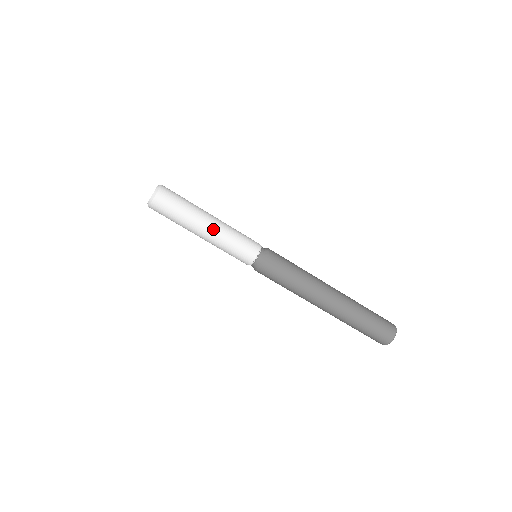
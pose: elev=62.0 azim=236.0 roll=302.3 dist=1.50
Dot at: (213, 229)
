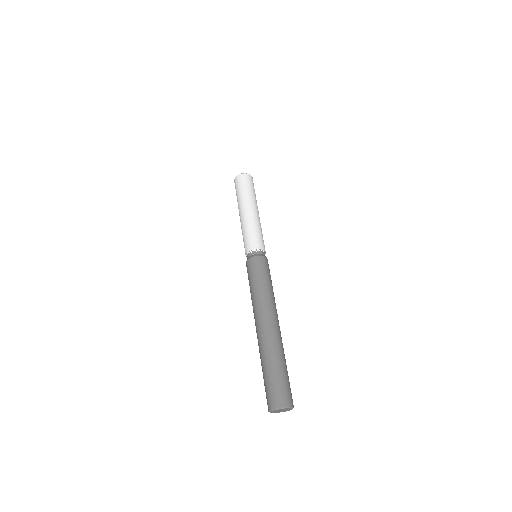
Dot at: (248, 214)
